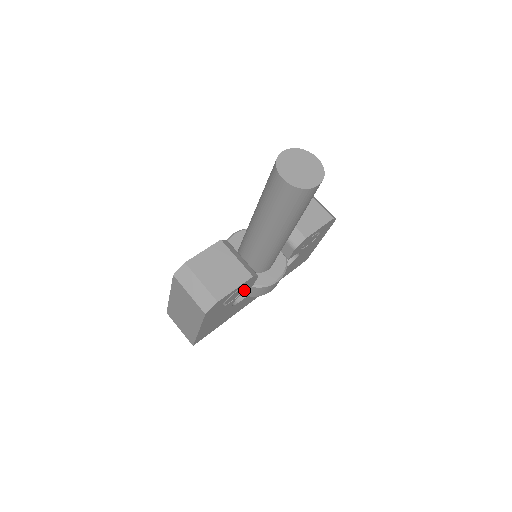
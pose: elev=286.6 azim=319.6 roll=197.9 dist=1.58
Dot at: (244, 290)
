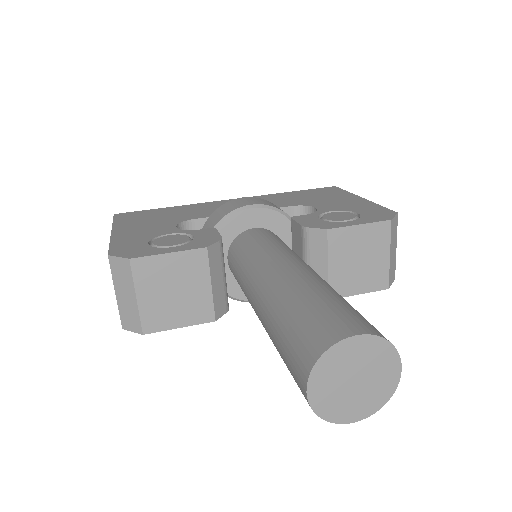
Dot at: occluded
